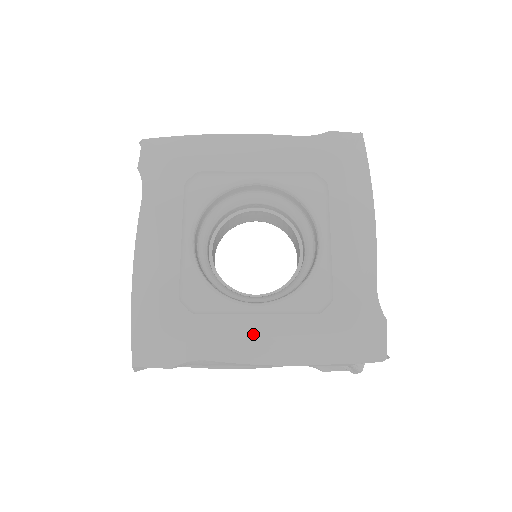
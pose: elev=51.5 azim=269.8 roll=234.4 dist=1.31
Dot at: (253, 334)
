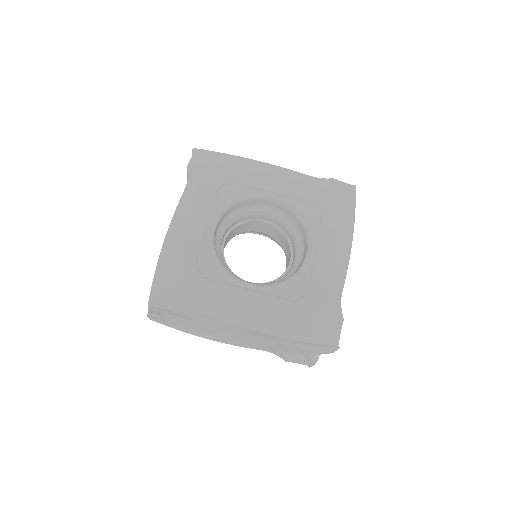
Dot at: (244, 304)
